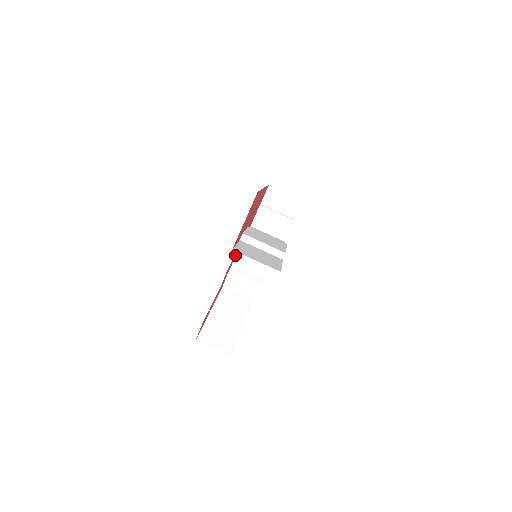
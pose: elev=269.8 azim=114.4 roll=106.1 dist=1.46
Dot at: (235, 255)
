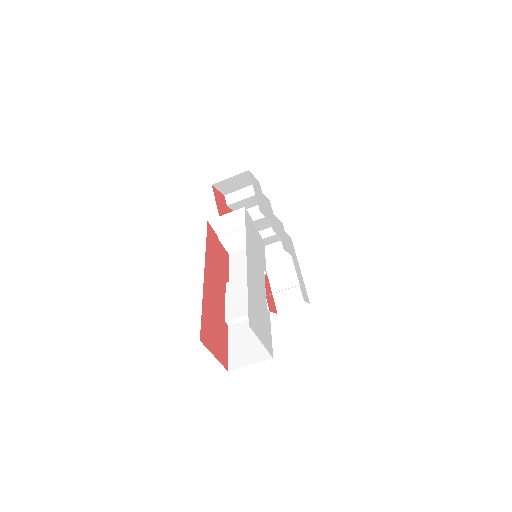
Dot at: occluded
